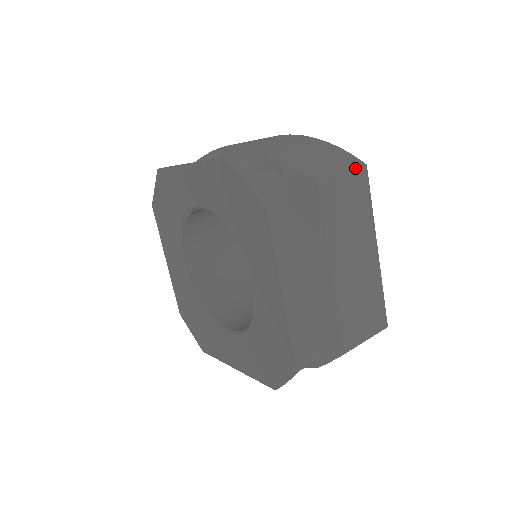
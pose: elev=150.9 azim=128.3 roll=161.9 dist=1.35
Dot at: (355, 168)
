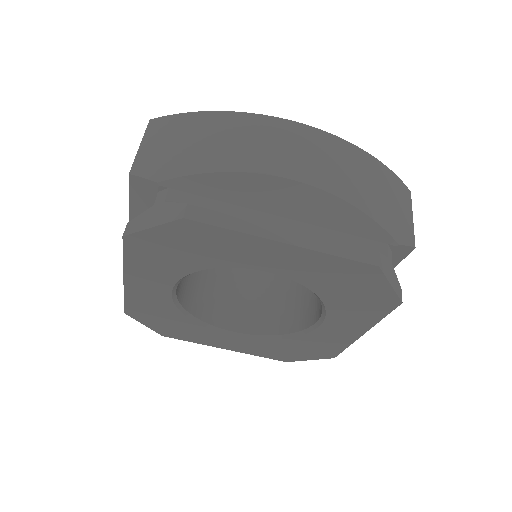
Dot at: occluded
